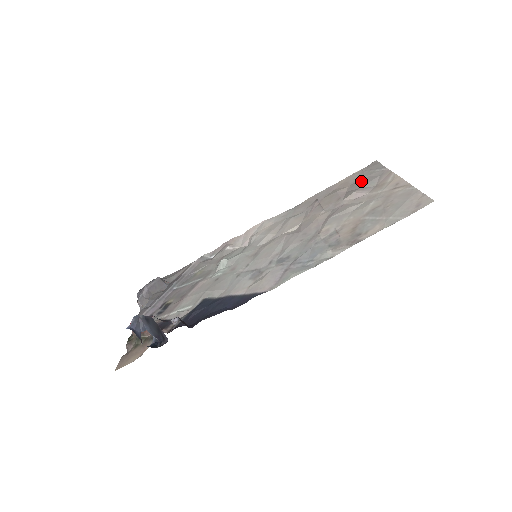
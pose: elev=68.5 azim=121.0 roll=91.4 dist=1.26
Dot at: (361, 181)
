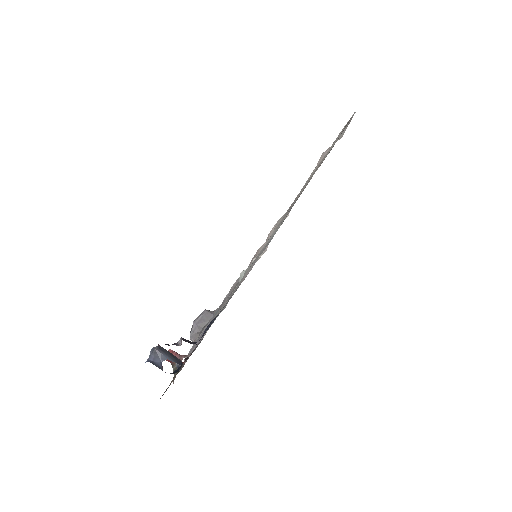
Dot at: occluded
